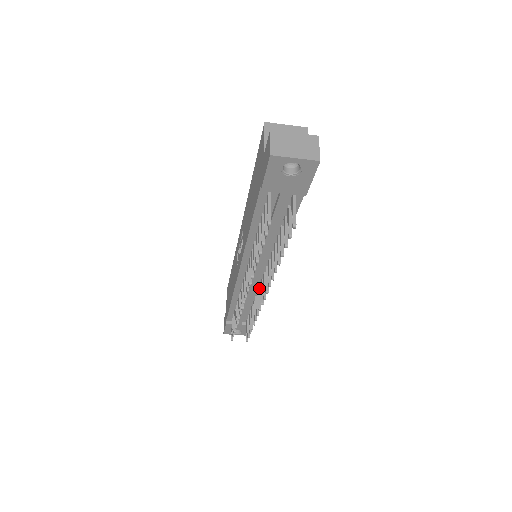
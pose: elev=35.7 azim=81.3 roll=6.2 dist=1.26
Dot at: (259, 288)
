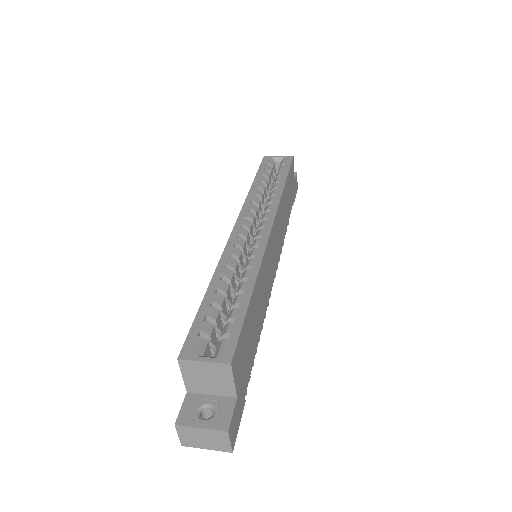
Dot at: occluded
